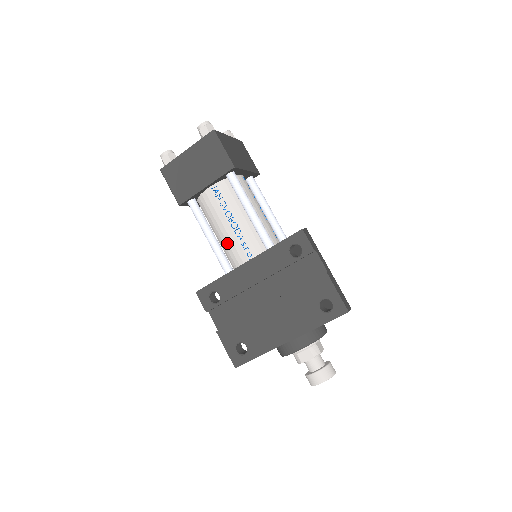
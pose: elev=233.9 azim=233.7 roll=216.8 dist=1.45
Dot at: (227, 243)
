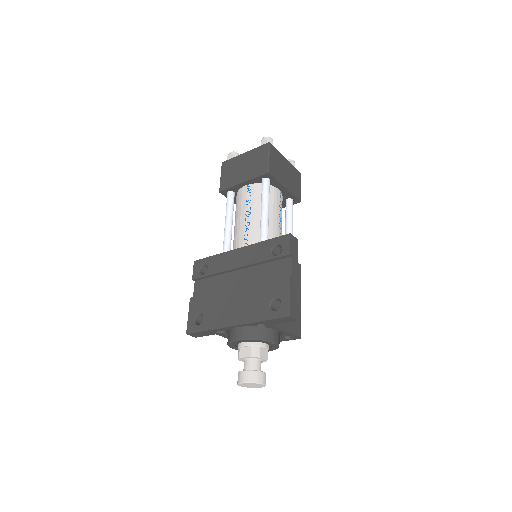
Dot at: (236, 232)
